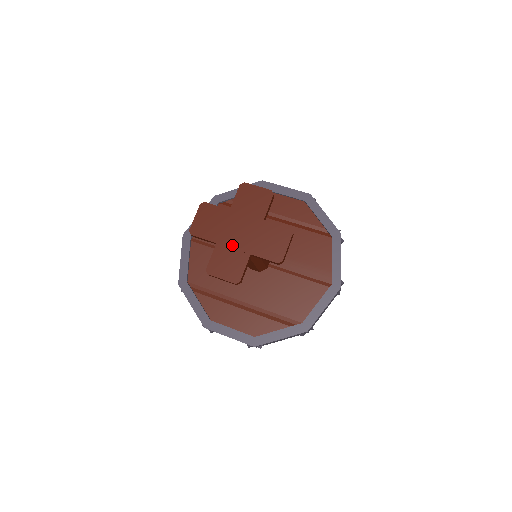
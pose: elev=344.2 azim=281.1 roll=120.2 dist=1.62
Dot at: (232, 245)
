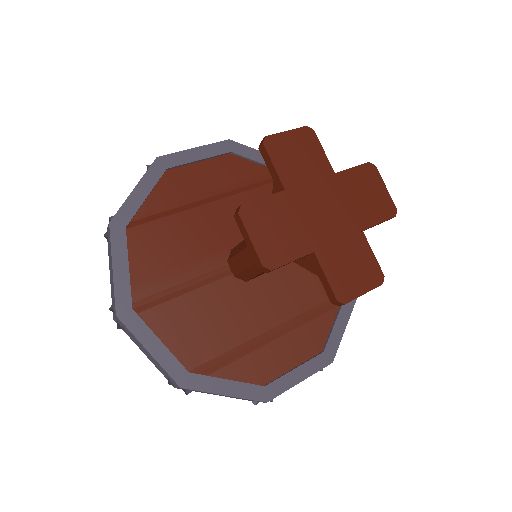
Dot at: (334, 237)
